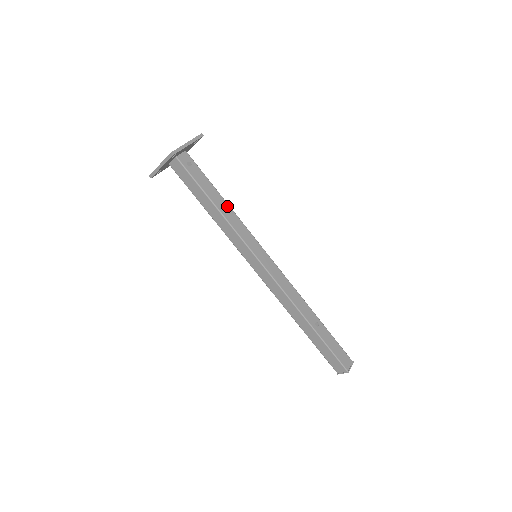
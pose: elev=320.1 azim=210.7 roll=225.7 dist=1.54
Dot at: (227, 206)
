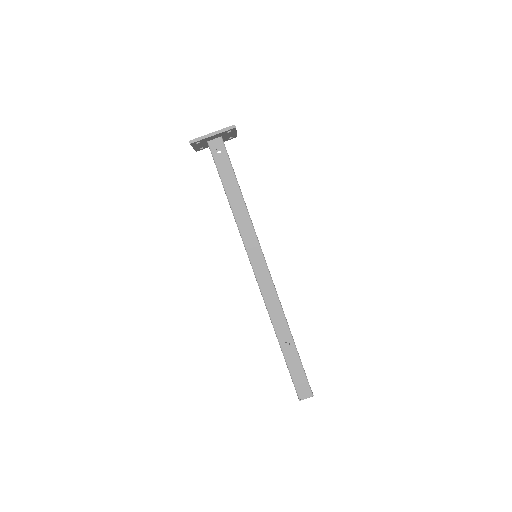
Dot at: (241, 201)
